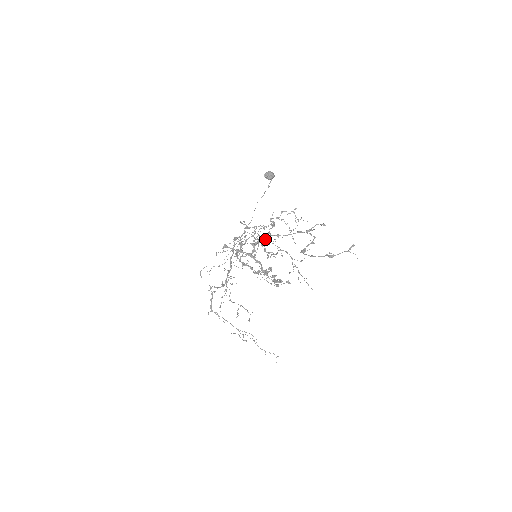
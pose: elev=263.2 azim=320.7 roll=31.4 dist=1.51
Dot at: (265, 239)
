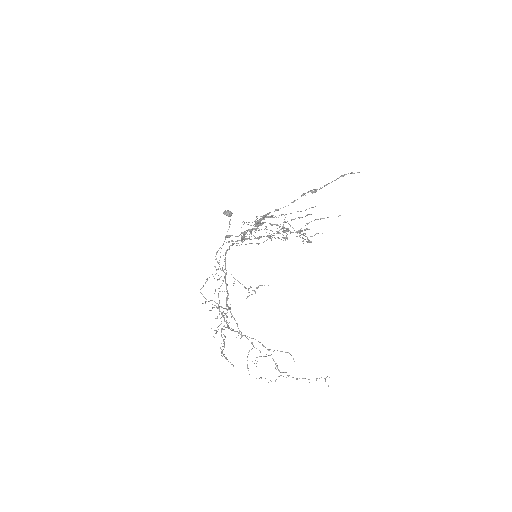
Dot at: (267, 214)
